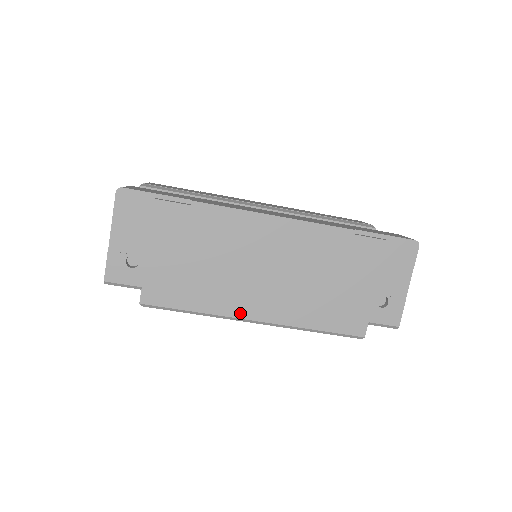
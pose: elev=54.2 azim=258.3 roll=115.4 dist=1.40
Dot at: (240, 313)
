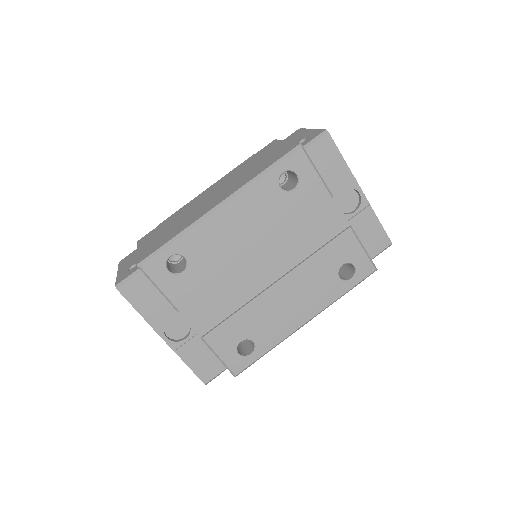
Dot at: (206, 212)
